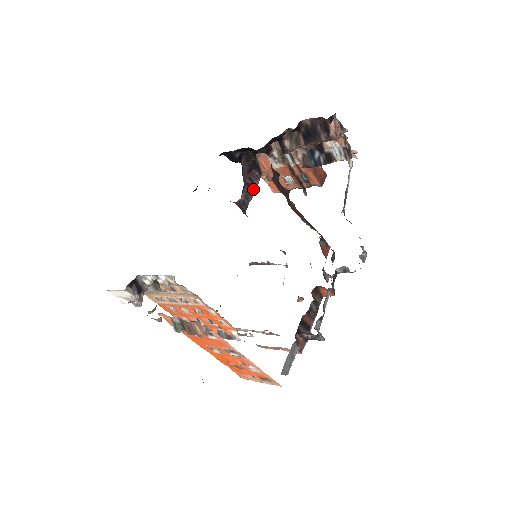
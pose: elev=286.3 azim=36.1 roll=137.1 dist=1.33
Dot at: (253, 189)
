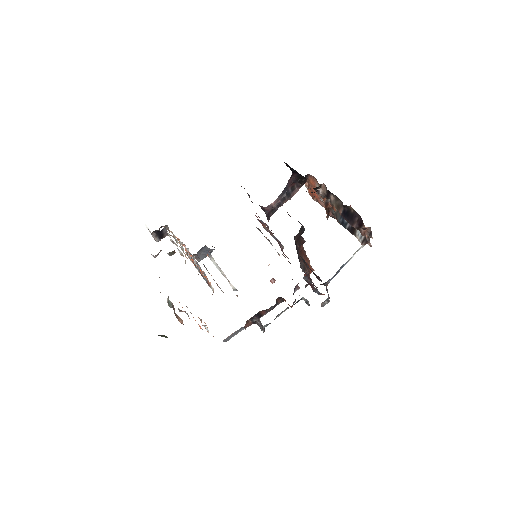
Dot at: (289, 197)
